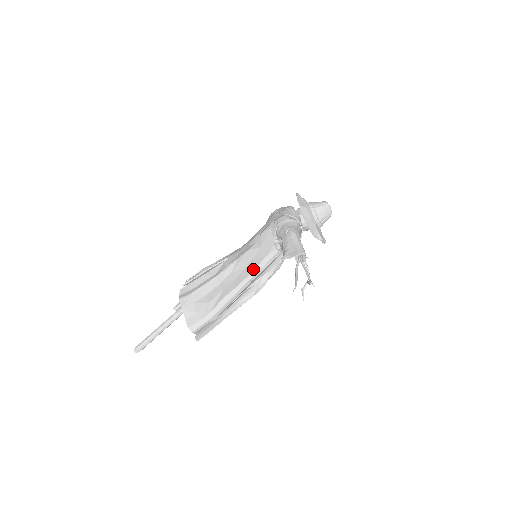
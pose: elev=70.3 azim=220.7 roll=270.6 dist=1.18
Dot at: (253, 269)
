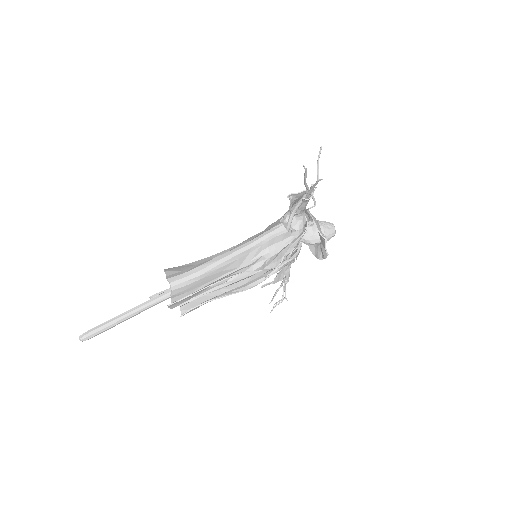
Dot at: (255, 238)
